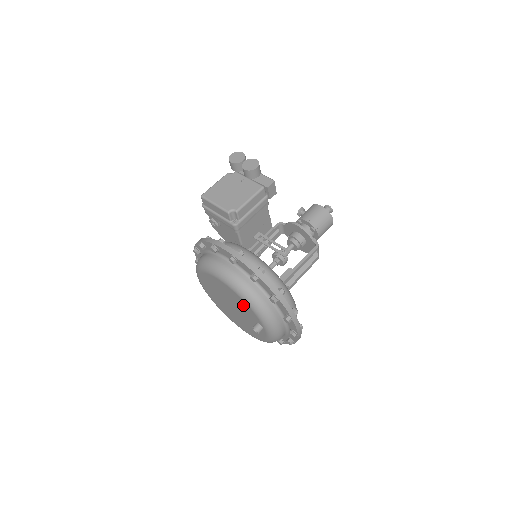
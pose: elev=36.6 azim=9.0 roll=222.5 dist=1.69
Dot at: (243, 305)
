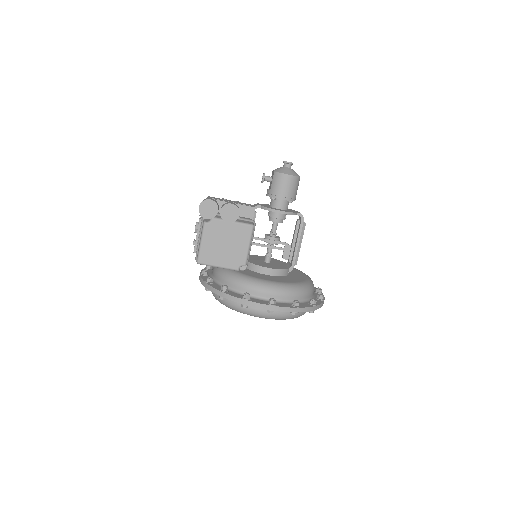
Dot at: occluded
